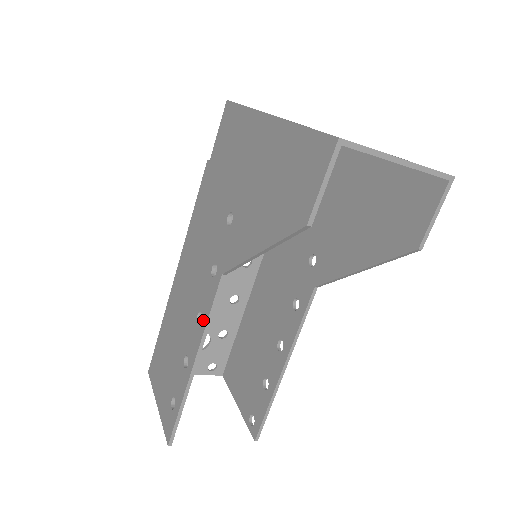
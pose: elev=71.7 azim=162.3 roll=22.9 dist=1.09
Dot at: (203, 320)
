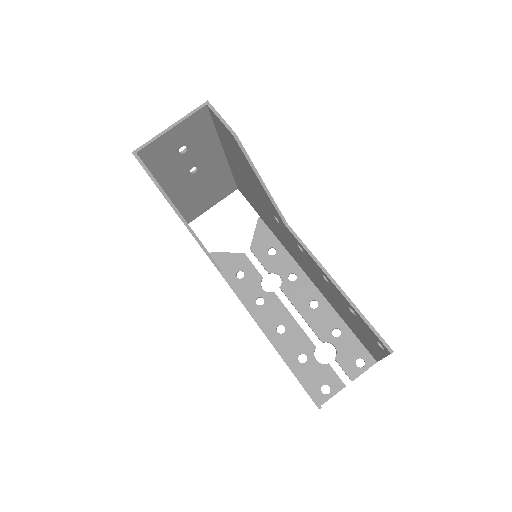
Dot at: occluded
